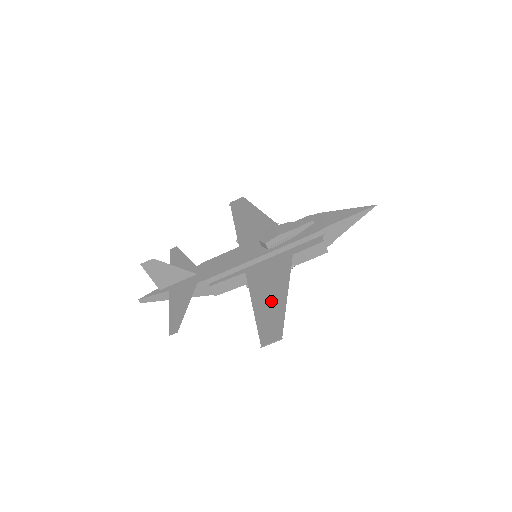
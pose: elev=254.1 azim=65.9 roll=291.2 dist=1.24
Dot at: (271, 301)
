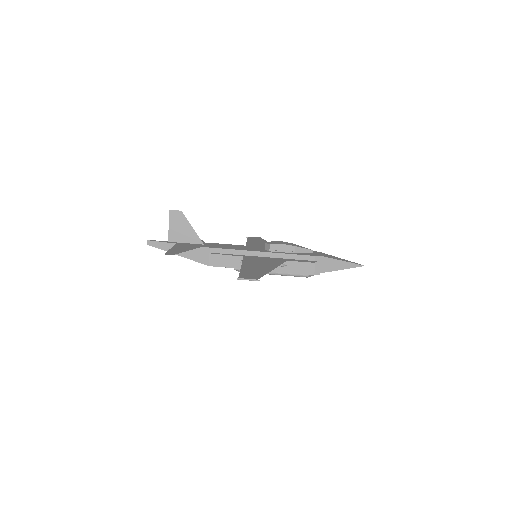
Dot at: (258, 268)
